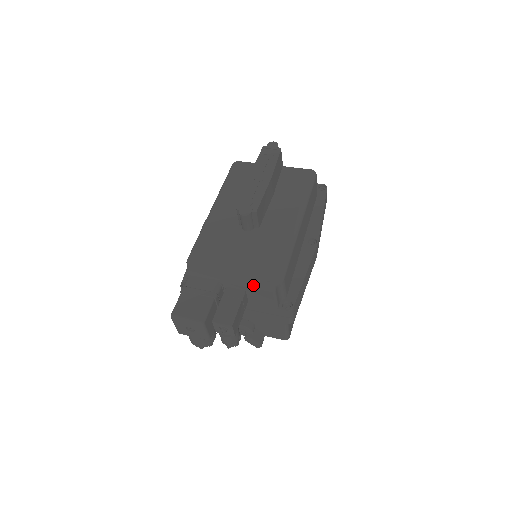
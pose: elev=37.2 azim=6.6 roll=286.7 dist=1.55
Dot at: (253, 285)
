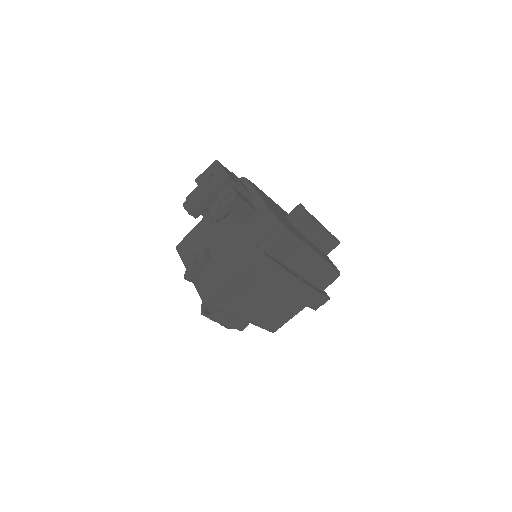
Dot at: (269, 211)
